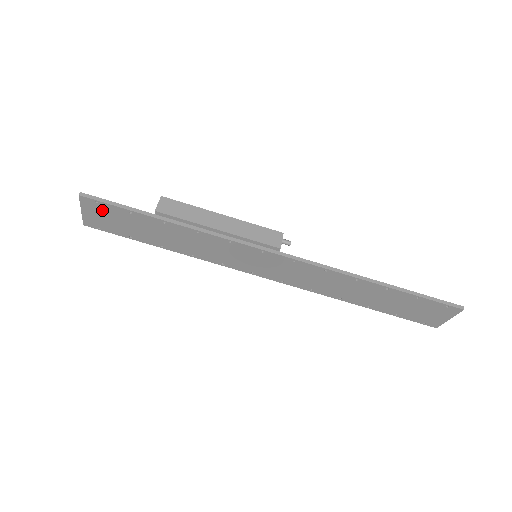
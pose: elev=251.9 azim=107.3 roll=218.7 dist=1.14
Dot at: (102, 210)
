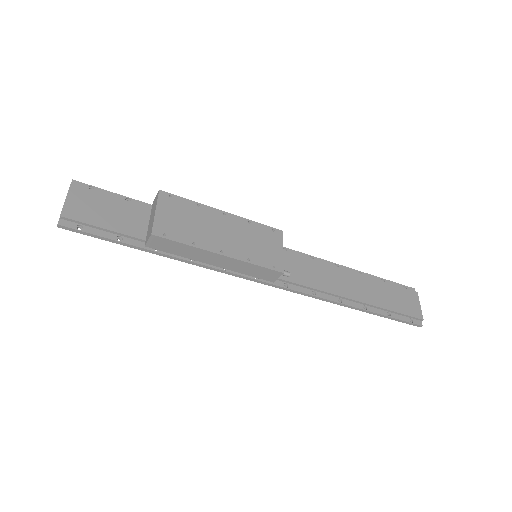
Dot at: (88, 222)
